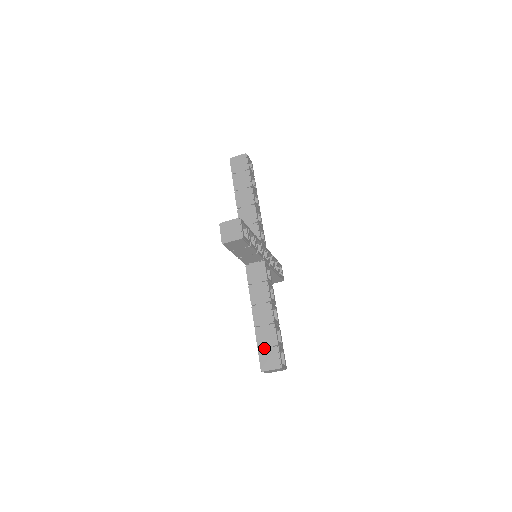
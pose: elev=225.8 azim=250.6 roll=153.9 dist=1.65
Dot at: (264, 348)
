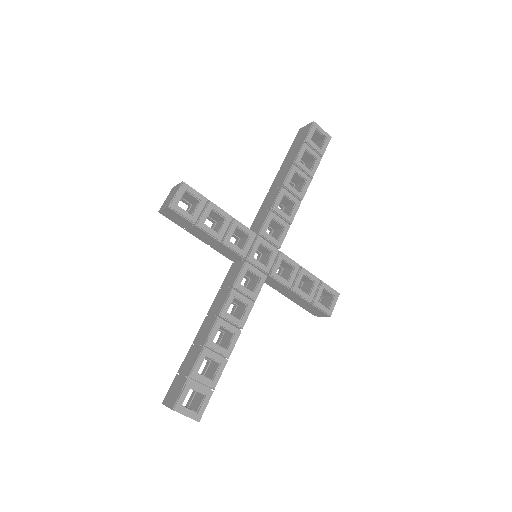
Dot at: (180, 374)
